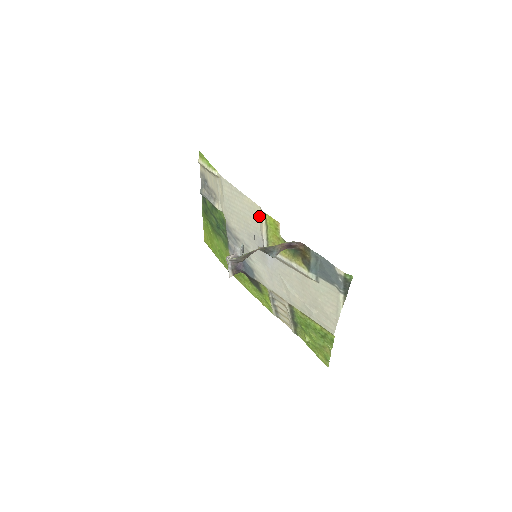
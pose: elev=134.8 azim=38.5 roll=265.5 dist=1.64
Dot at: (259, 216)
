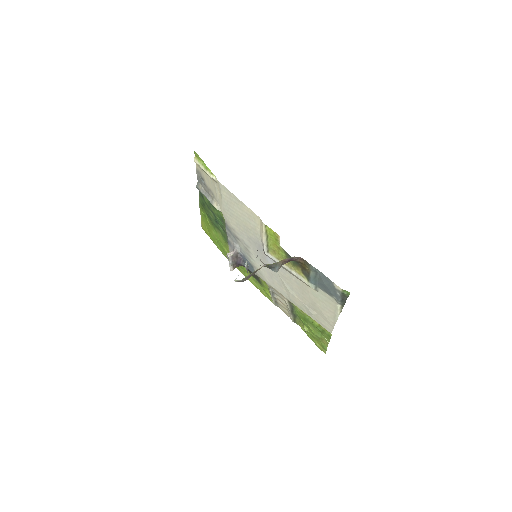
Dot at: (259, 225)
